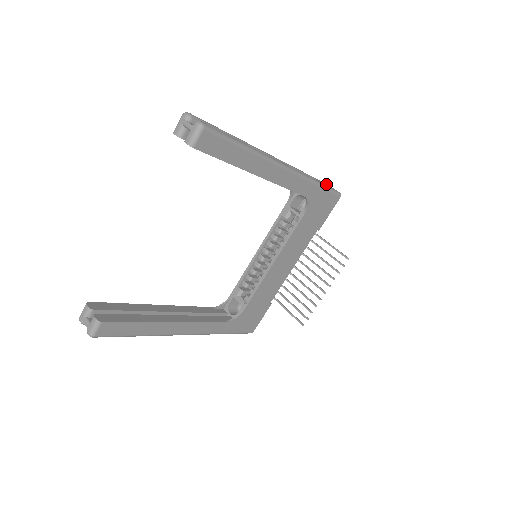
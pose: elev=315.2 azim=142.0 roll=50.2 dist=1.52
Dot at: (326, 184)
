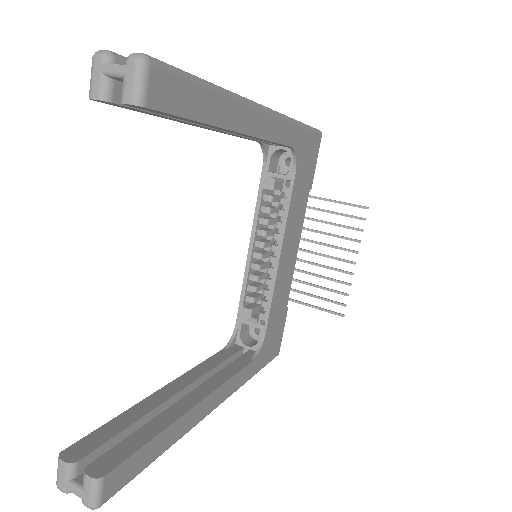
Dot at: occluded
